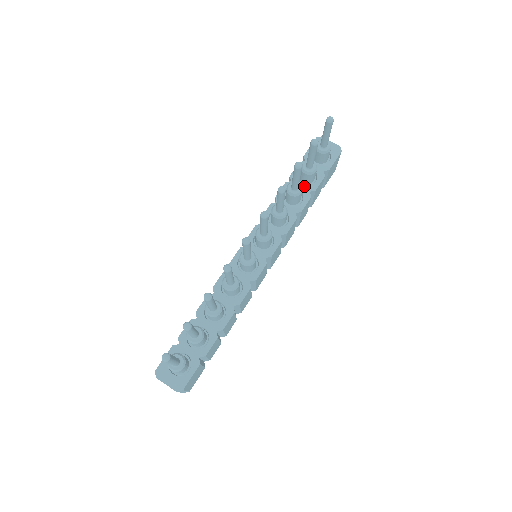
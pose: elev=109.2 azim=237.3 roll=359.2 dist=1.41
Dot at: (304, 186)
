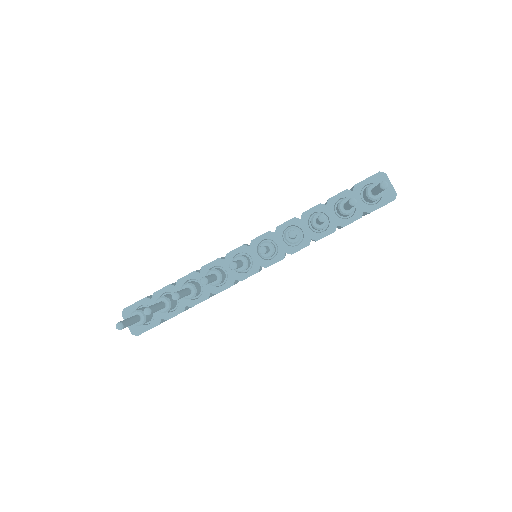
Dot at: (335, 217)
